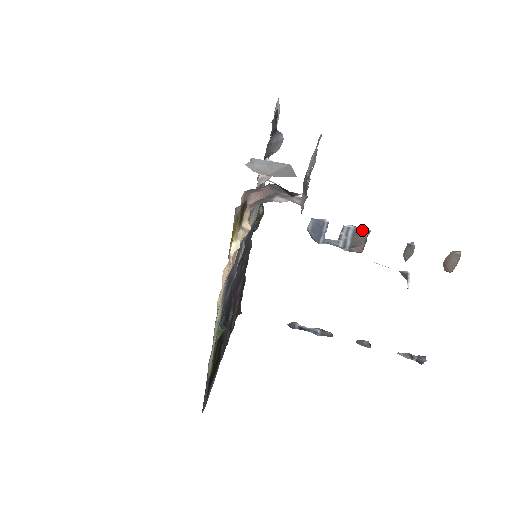
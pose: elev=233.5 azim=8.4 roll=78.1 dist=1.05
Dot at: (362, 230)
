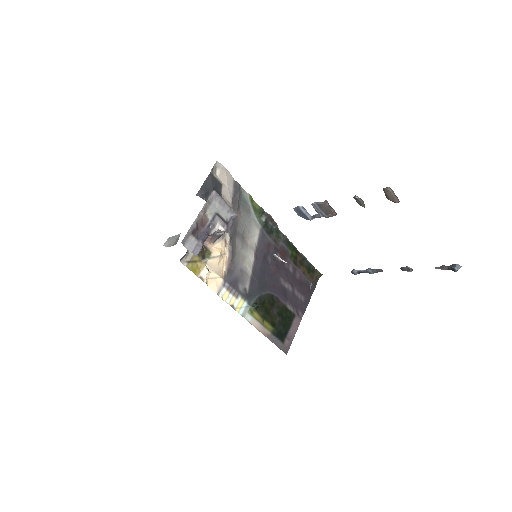
Dot at: (322, 202)
